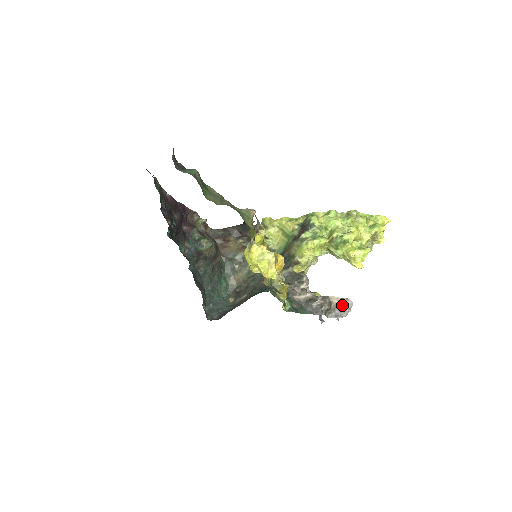
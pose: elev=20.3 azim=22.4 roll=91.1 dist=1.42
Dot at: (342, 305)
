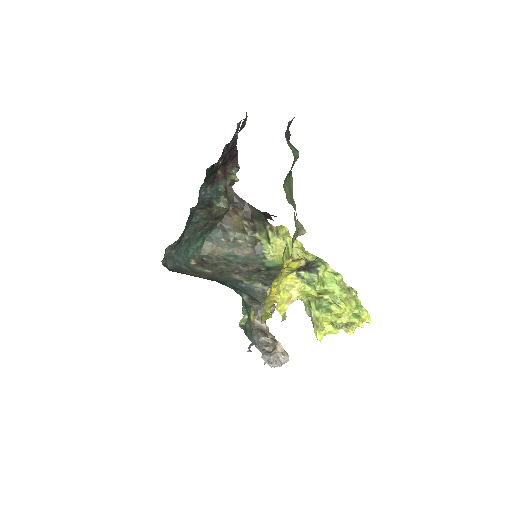
Dot at: (279, 355)
